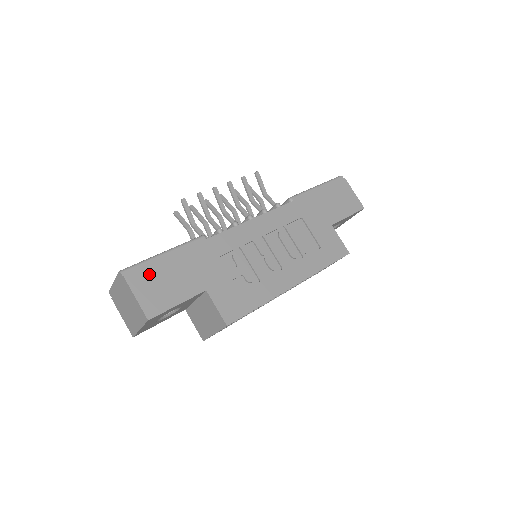
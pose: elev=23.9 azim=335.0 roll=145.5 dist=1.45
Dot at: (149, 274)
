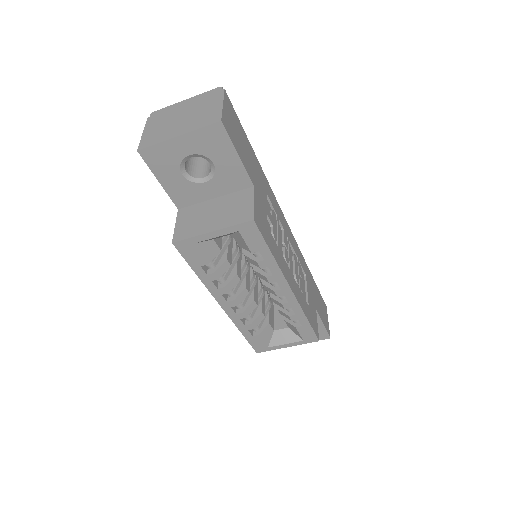
Dot at: (235, 118)
